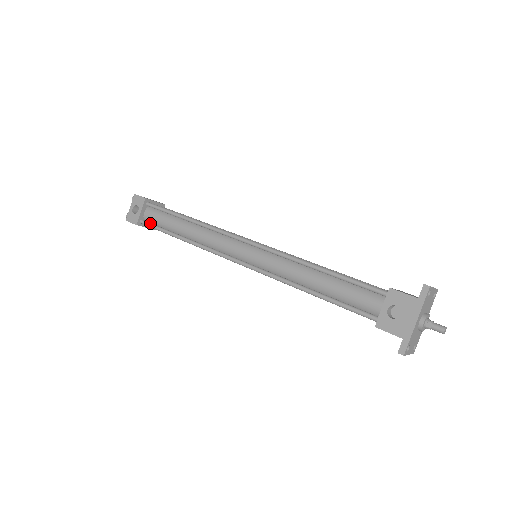
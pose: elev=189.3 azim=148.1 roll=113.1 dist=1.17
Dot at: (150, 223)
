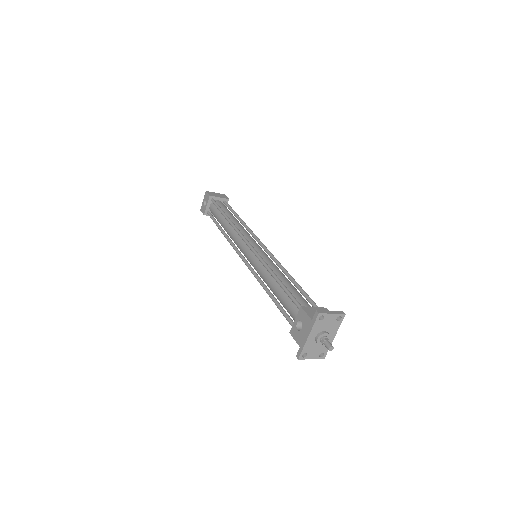
Dot at: (211, 215)
